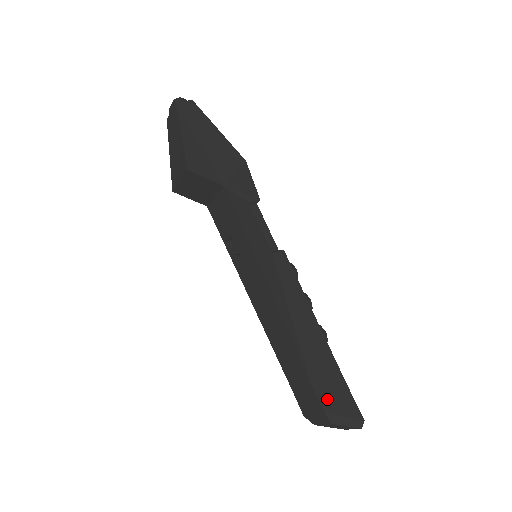
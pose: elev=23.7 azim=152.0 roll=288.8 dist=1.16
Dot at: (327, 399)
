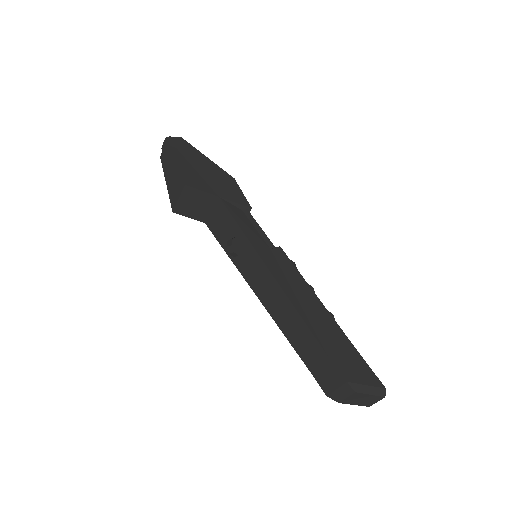
Dot at: (346, 369)
